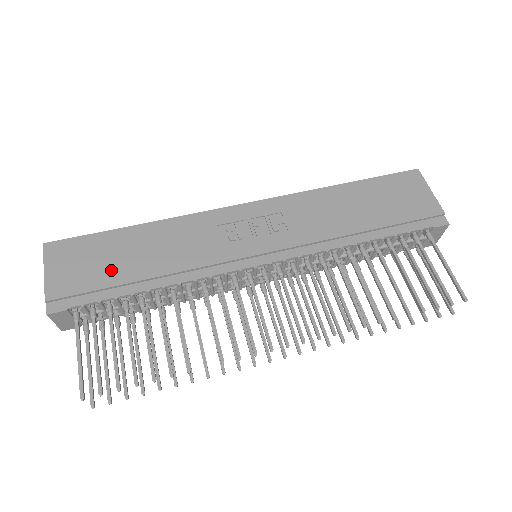
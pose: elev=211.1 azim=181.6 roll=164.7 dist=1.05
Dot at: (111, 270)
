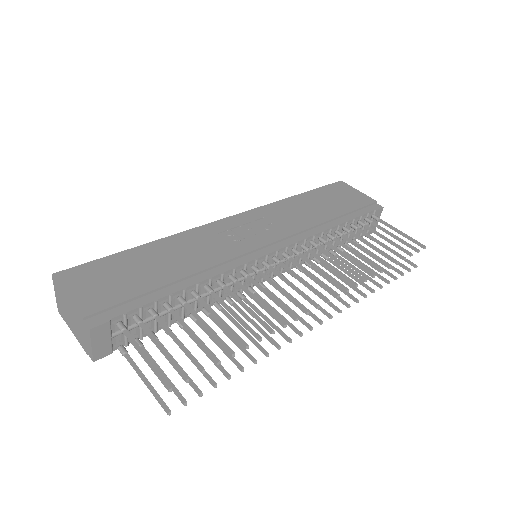
Dot at: (139, 280)
